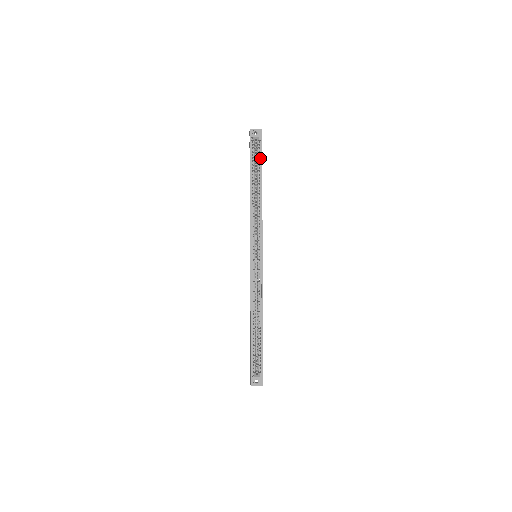
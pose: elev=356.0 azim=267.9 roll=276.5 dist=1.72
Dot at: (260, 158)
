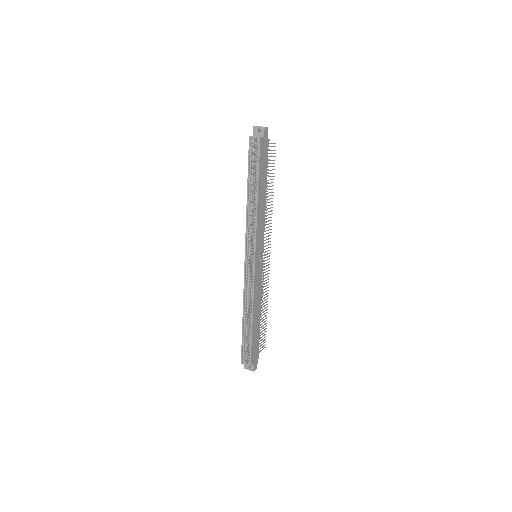
Dot at: (258, 161)
